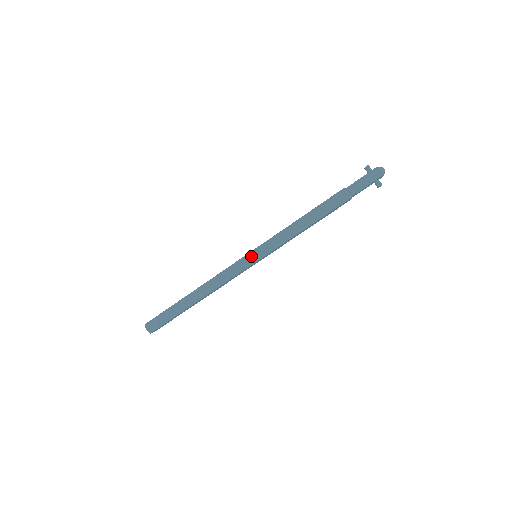
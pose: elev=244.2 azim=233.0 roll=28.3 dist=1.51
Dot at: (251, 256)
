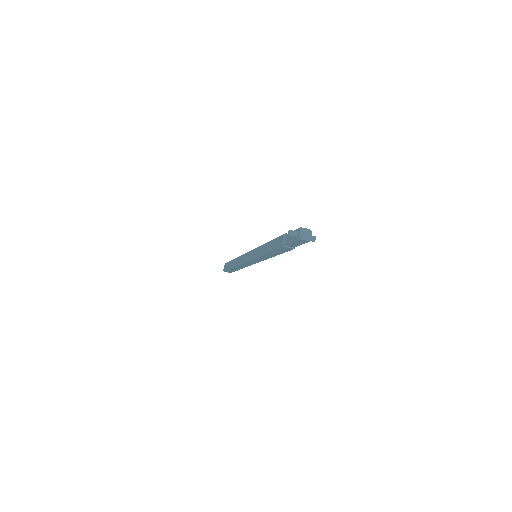
Dot at: (253, 261)
